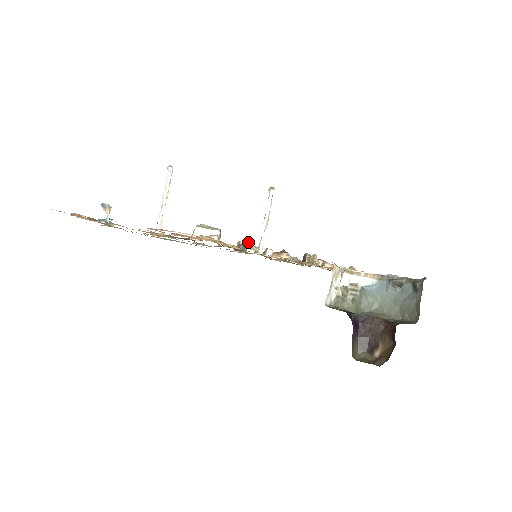
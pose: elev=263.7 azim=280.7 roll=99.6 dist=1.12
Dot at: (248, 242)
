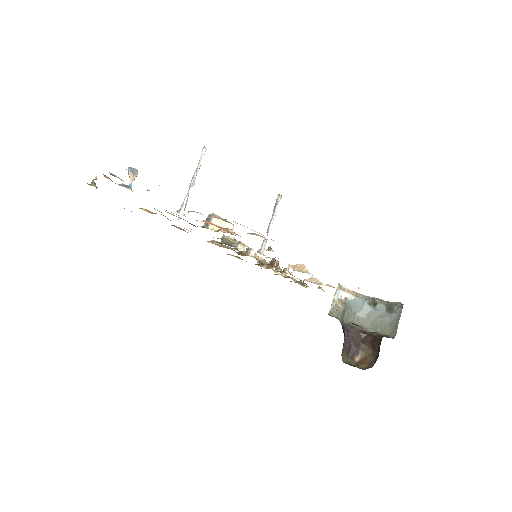
Dot at: (234, 238)
